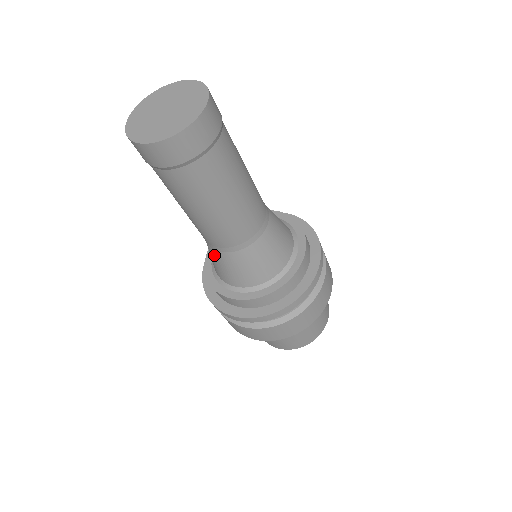
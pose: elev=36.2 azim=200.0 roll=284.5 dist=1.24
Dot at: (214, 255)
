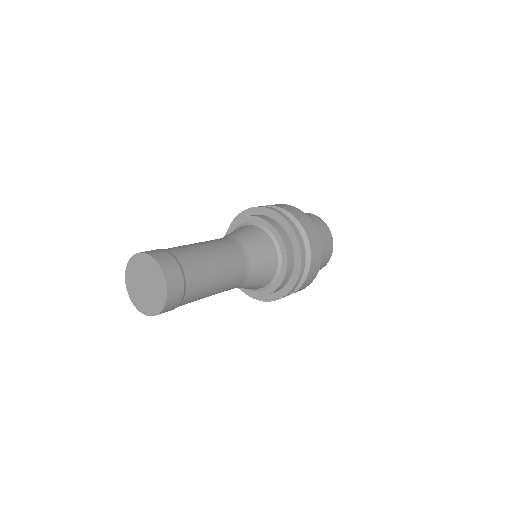
Dot at: occluded
